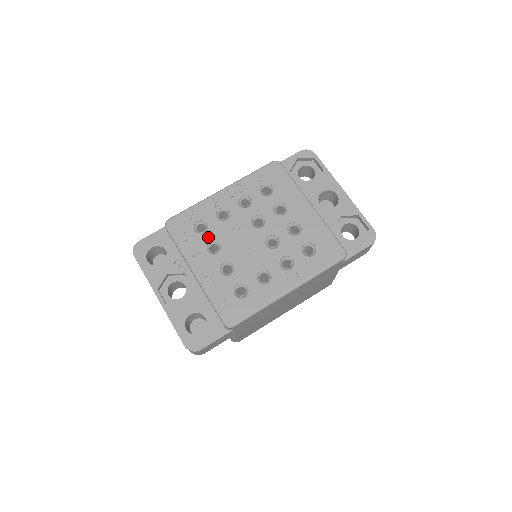
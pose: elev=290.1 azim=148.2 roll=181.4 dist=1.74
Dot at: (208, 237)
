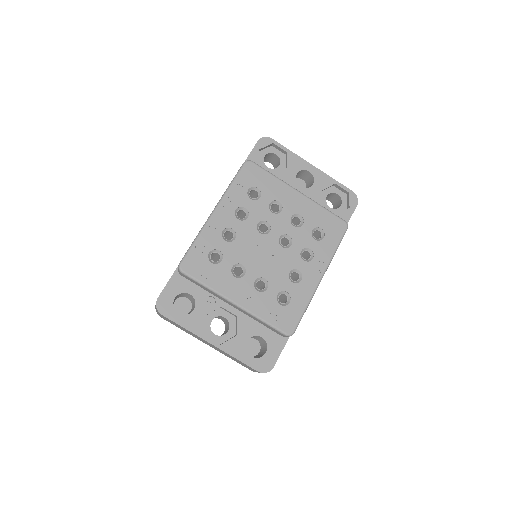
Dot at: (228, 263)
